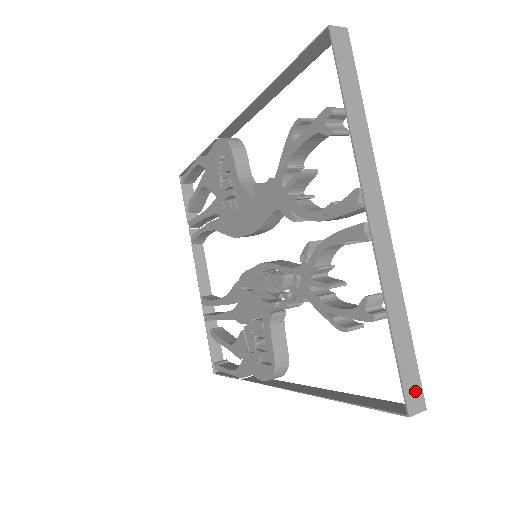
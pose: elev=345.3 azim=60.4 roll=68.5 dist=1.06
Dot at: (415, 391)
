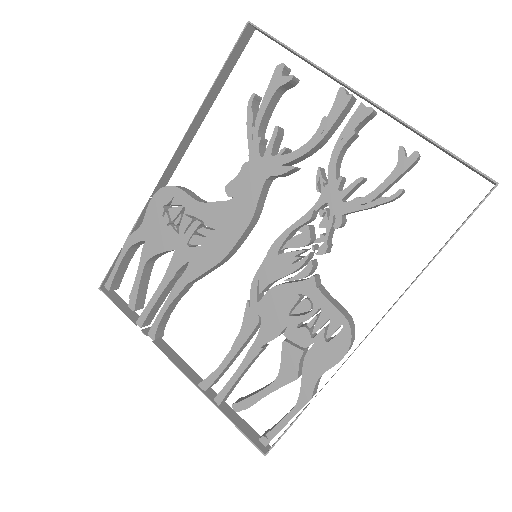
Dot at: occluded
